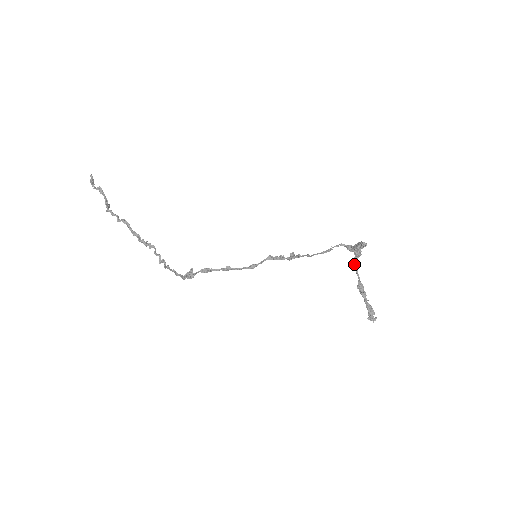
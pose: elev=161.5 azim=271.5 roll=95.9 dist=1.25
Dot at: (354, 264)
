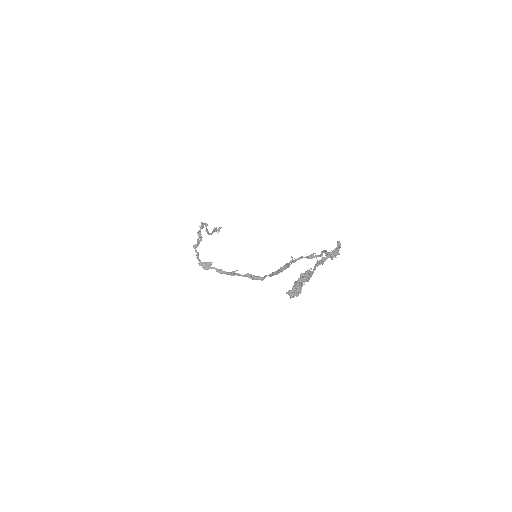
Dot at: (319, 260)
